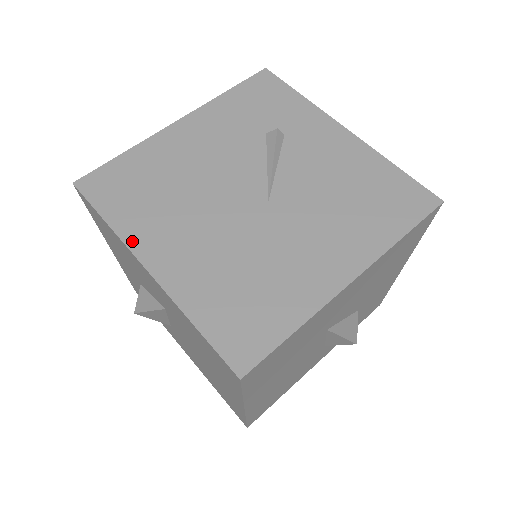
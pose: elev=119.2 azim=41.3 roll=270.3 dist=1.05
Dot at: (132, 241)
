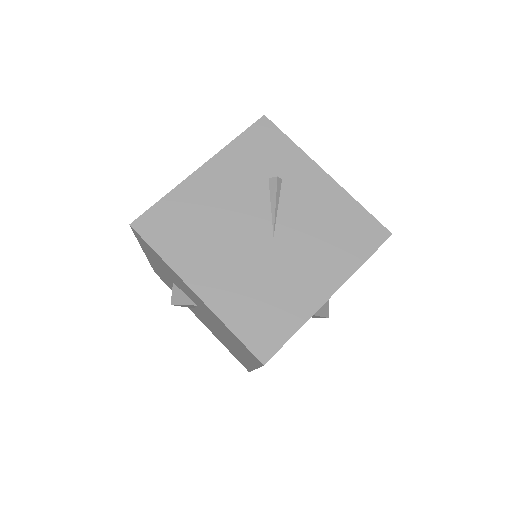
Dot at: (181, 271)
